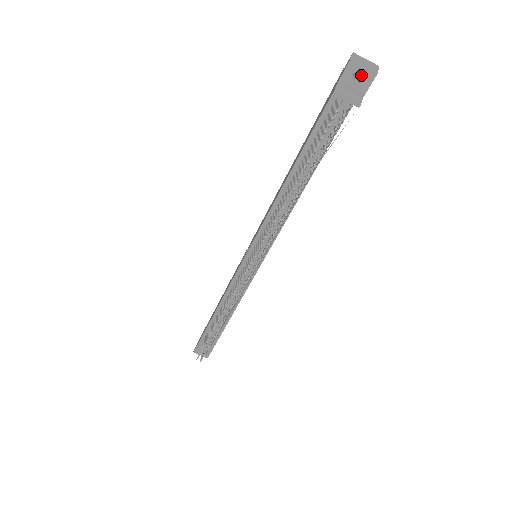
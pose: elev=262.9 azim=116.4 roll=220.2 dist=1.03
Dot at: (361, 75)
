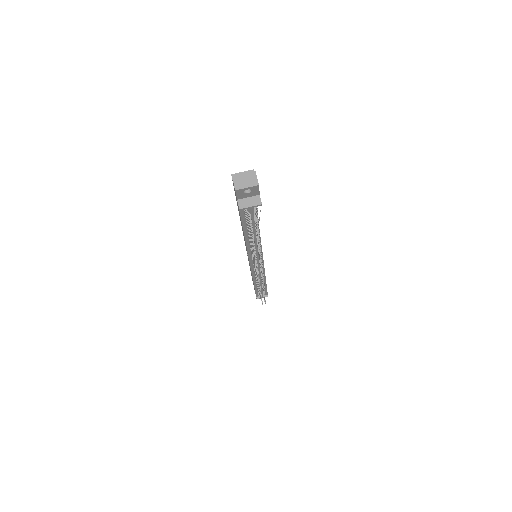
Dot at: occluded
